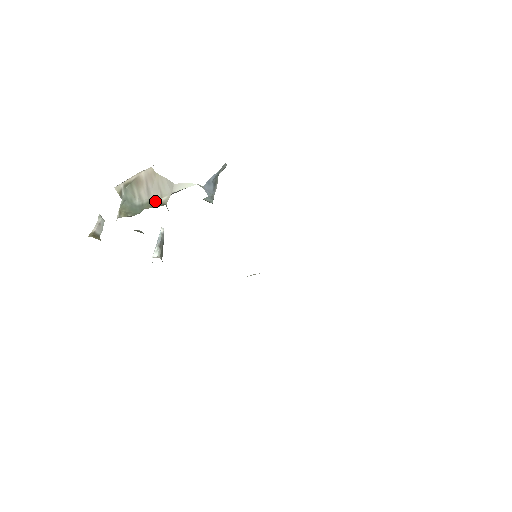
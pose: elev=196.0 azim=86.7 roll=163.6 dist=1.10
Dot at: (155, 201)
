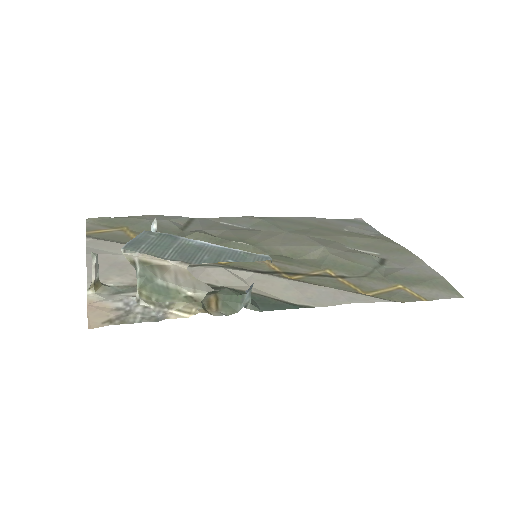
Dot at: (186, 293)
